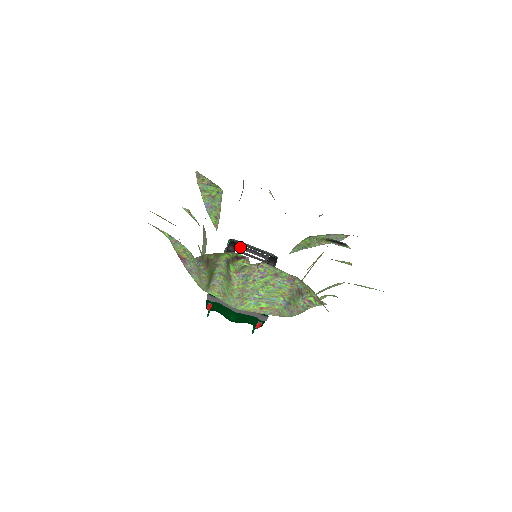
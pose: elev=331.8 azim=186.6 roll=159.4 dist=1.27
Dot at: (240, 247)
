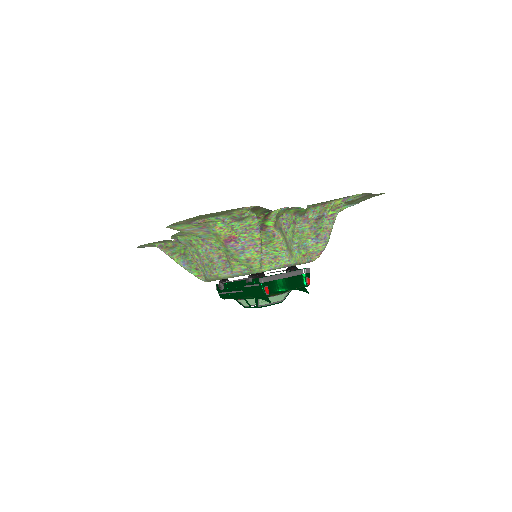
Dot at: occluded
